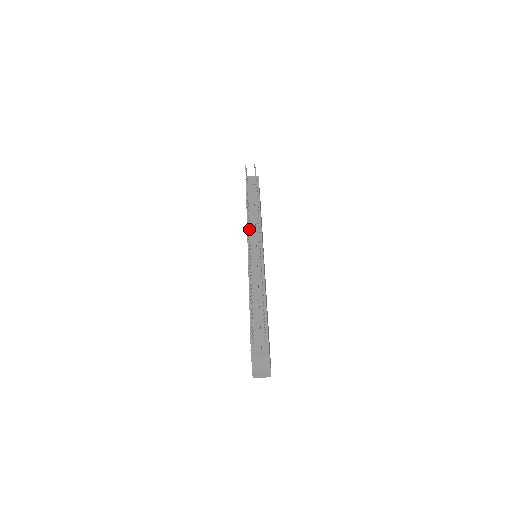
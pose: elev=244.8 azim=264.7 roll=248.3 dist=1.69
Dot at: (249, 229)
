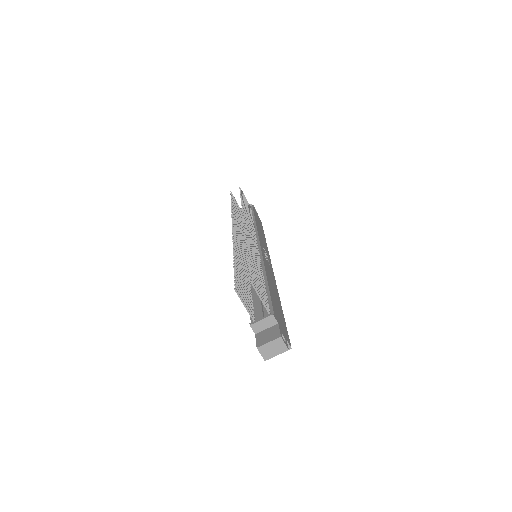
Dot at: (243, 236)
